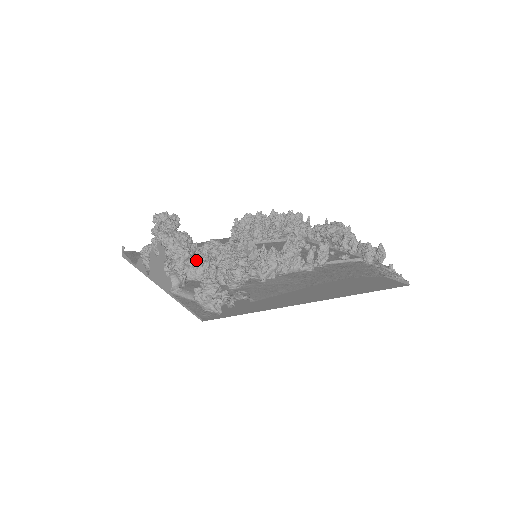
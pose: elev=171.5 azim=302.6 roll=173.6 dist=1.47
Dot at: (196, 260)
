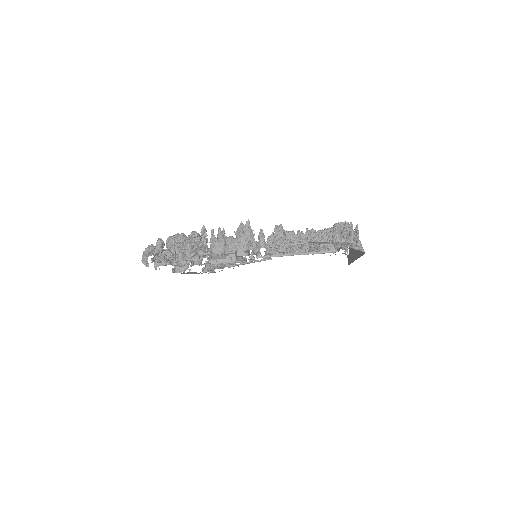
Dot at: (180, 249)
